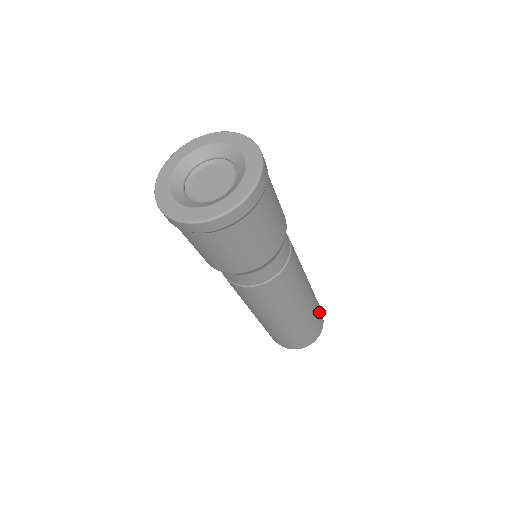
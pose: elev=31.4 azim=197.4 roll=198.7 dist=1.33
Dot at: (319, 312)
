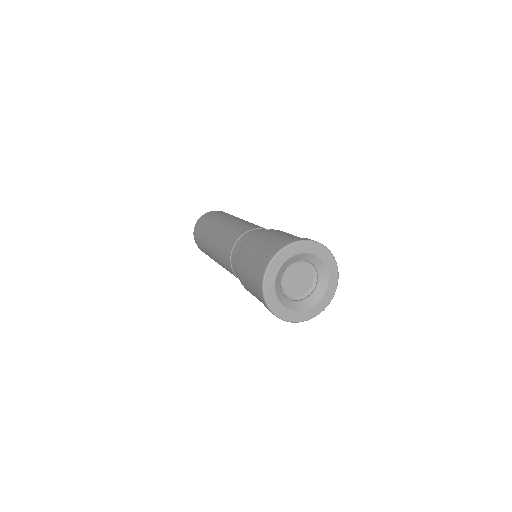
Dot at: occluded
